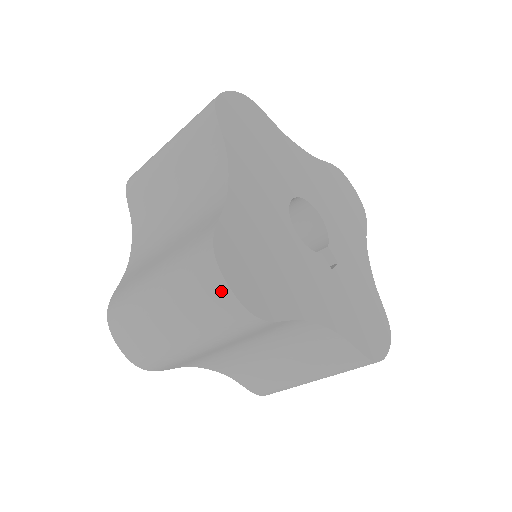
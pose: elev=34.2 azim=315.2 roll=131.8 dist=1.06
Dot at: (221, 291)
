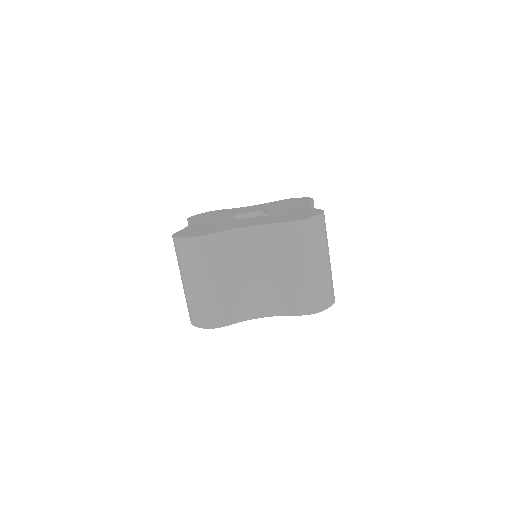
Dot at: (179, 243)
